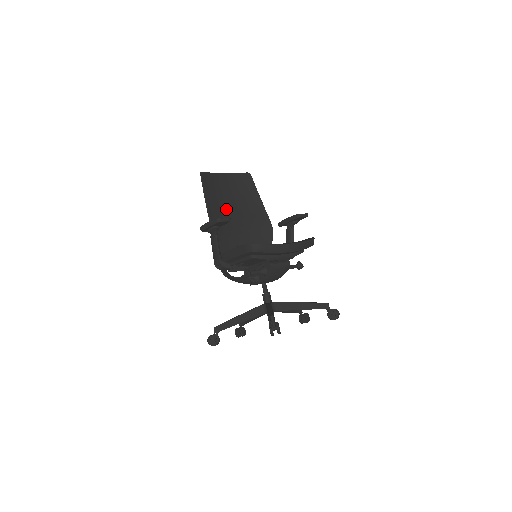
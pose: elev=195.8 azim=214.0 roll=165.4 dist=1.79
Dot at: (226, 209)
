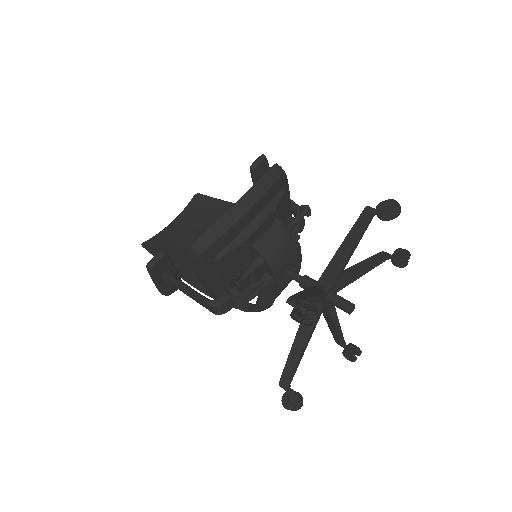
Dot at: occluded
